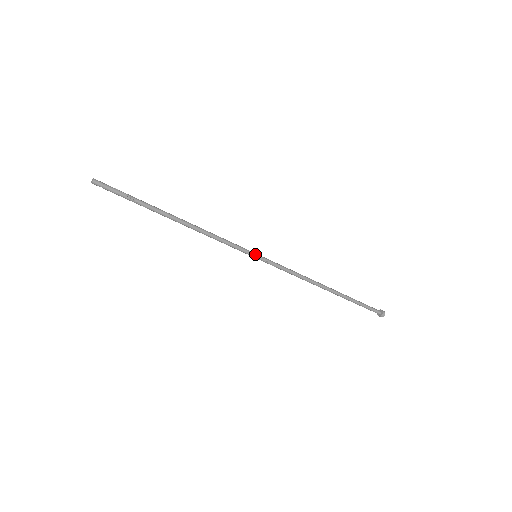
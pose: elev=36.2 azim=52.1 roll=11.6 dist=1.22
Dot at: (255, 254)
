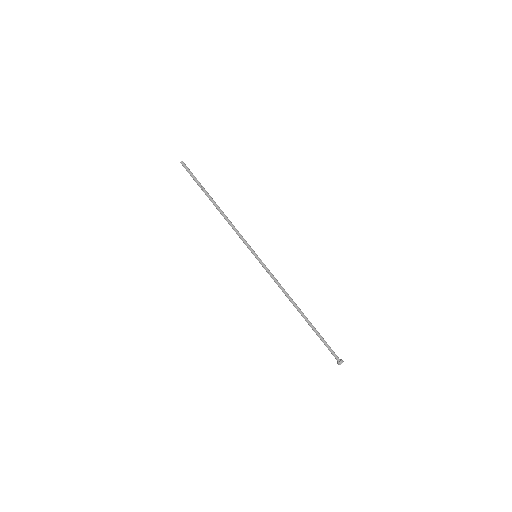
Dot at: occluded
